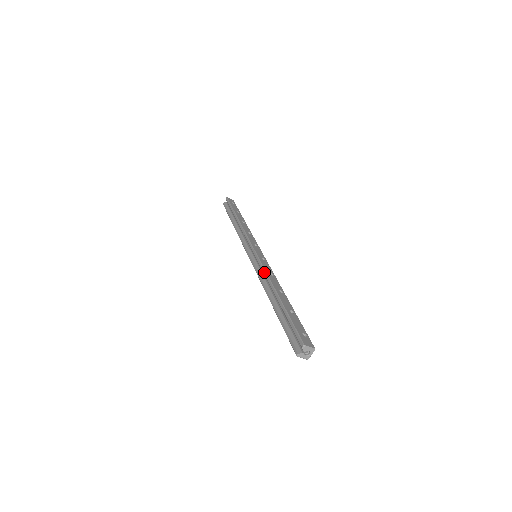
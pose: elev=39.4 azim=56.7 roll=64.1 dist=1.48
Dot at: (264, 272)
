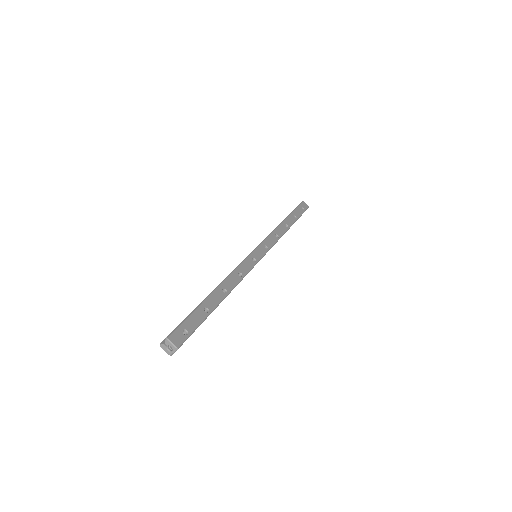
Dot at: occluded
